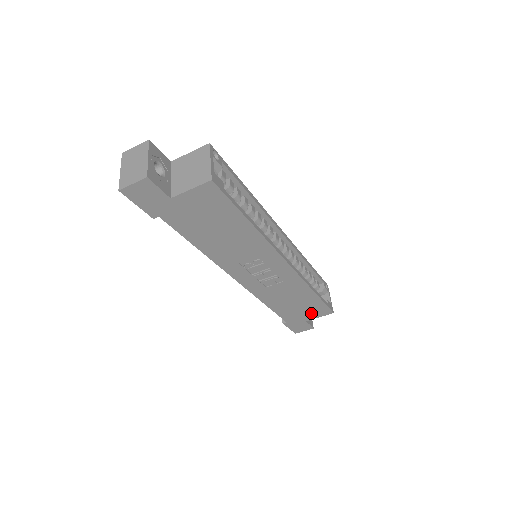
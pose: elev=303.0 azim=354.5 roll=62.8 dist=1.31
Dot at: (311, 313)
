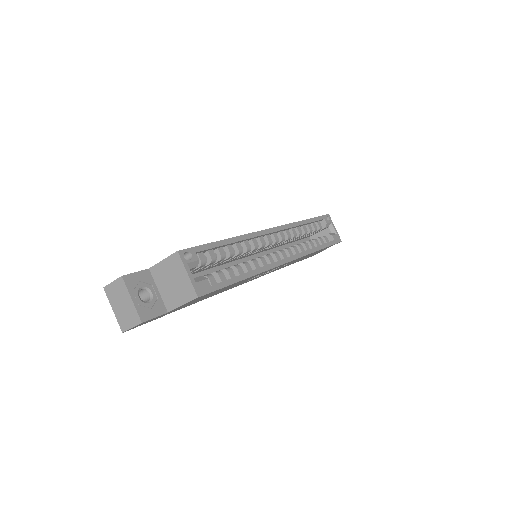
Dot at: occluded
